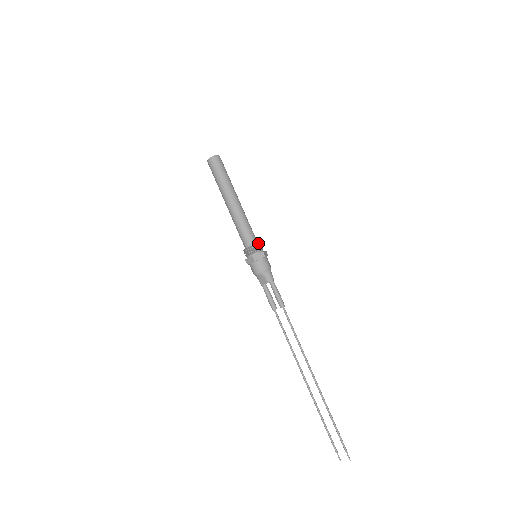
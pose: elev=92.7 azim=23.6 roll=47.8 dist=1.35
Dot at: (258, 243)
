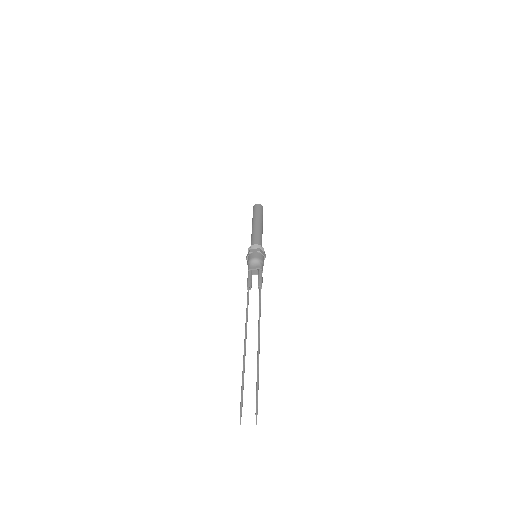
Dot at: (264, 251)
